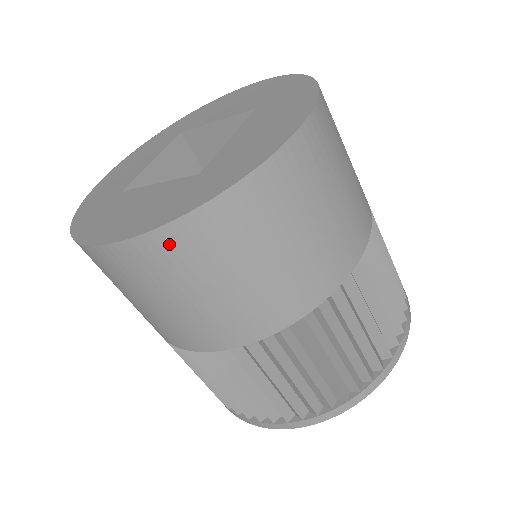
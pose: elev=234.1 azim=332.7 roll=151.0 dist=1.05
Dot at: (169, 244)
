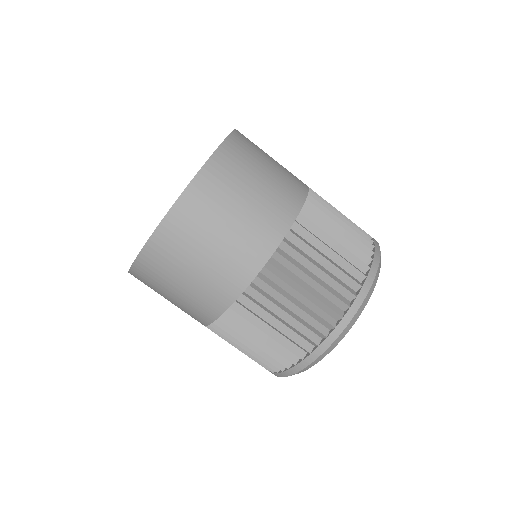
Dot at: (191, 203)
